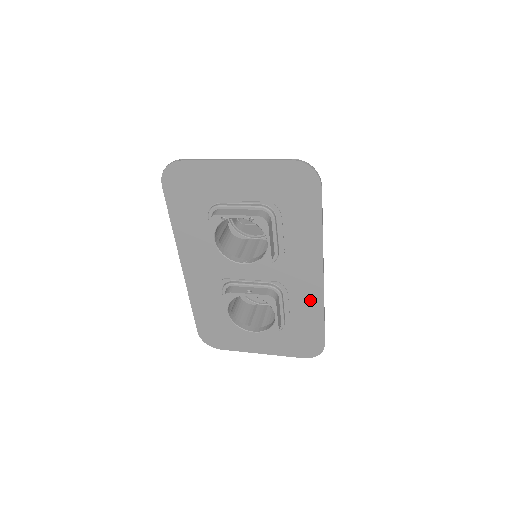
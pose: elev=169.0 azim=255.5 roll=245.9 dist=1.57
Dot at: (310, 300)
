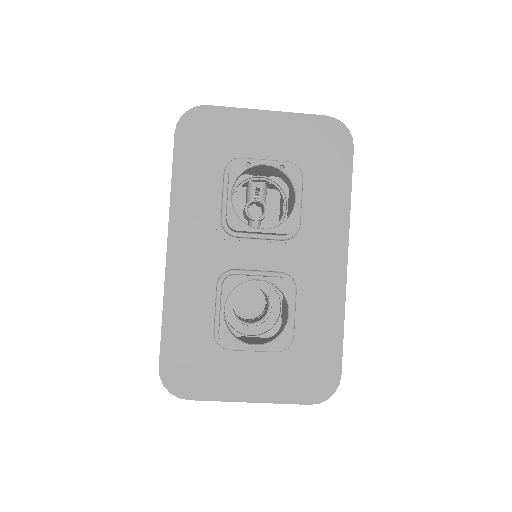
Dot at: (329, 298)
